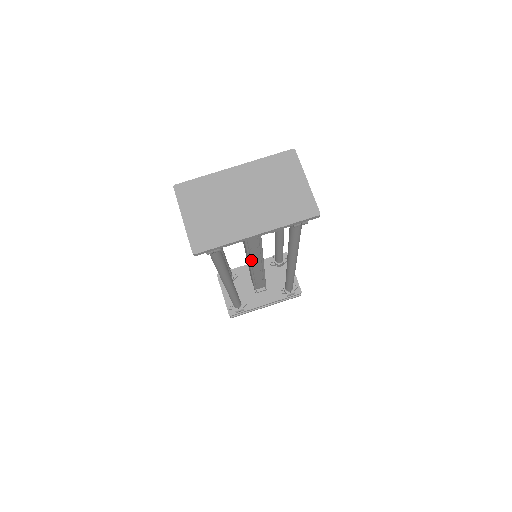
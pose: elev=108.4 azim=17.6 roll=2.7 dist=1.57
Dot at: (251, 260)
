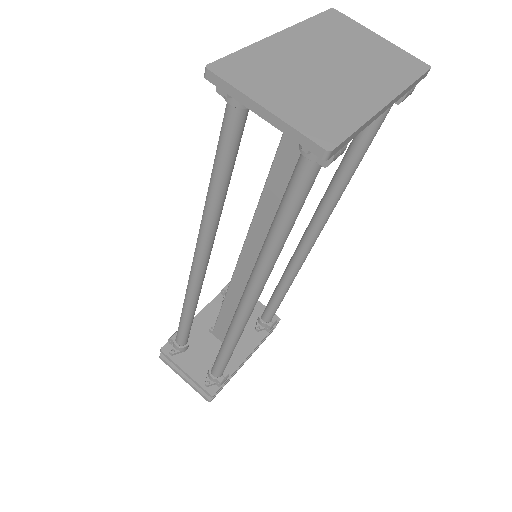
Dot at: occluded
